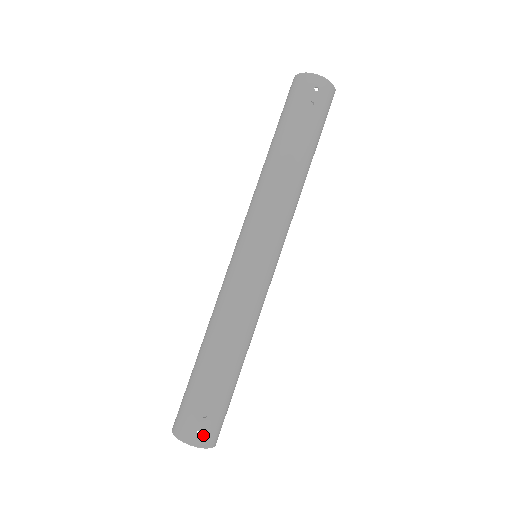
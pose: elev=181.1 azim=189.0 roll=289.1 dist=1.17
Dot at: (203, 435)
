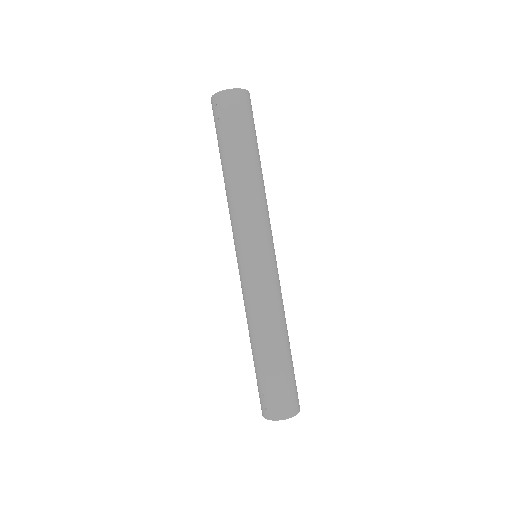
Dot at: (268, 410)
